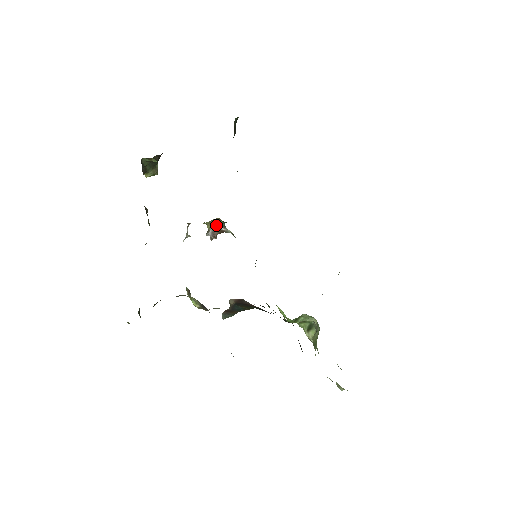
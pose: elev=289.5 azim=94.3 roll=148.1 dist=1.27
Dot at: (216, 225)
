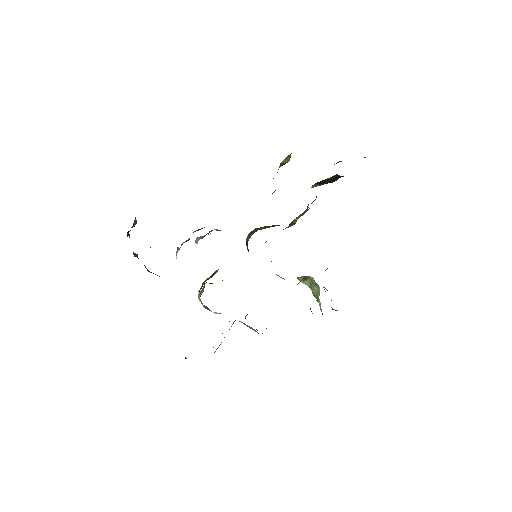
Dot at: occluded
